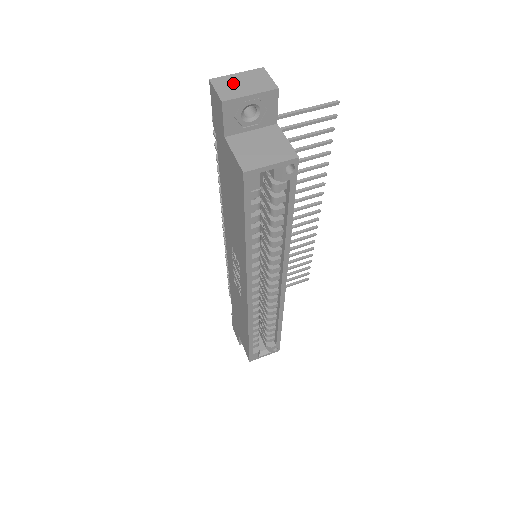
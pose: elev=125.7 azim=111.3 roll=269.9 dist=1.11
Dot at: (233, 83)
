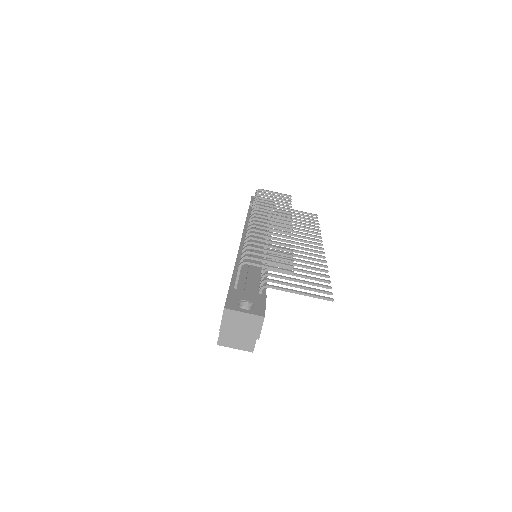
Dot at: (236, 320)
